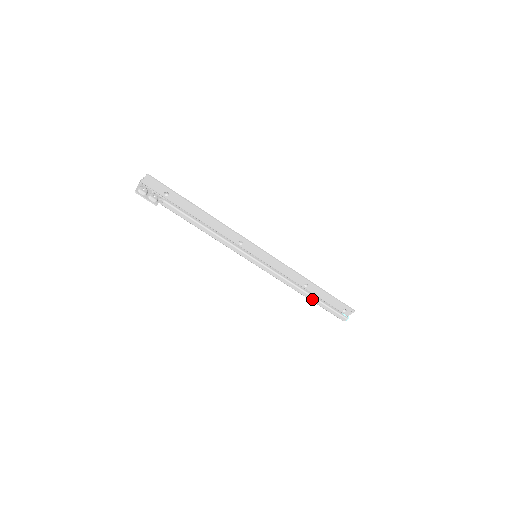
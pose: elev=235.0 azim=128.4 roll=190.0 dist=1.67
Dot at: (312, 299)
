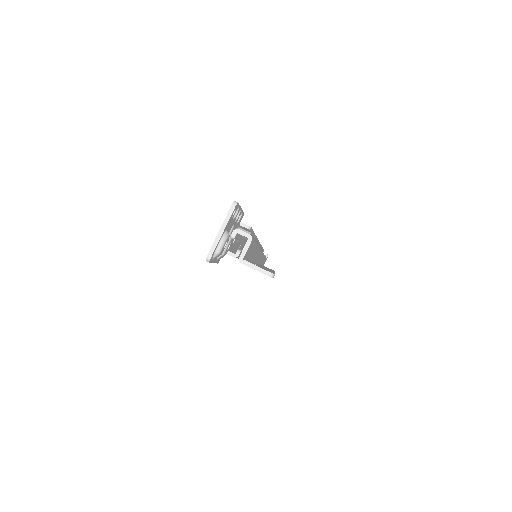
Dot at: occluded
